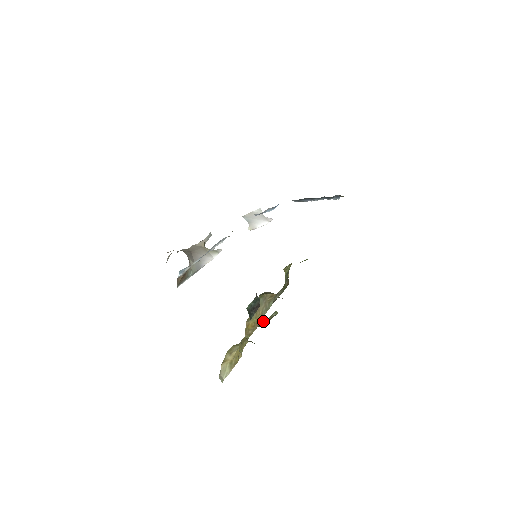
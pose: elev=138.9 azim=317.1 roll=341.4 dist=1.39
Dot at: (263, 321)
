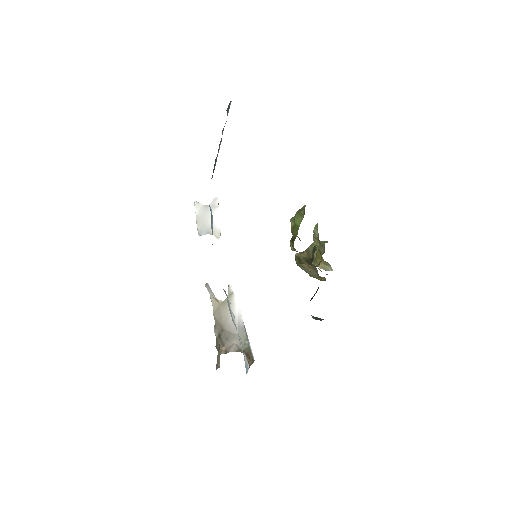
Dot at: occluded
